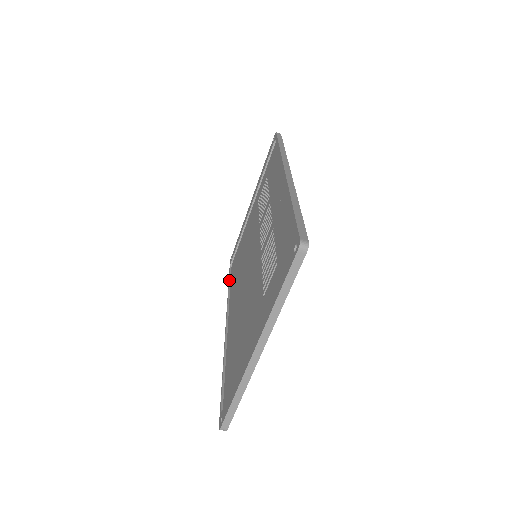
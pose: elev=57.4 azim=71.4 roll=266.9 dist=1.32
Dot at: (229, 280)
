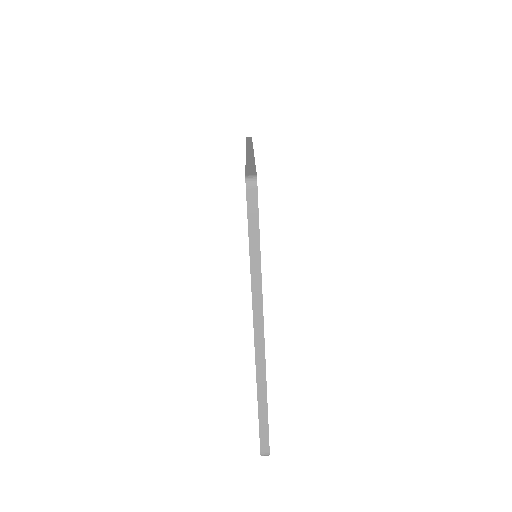
Dot at: occluded
